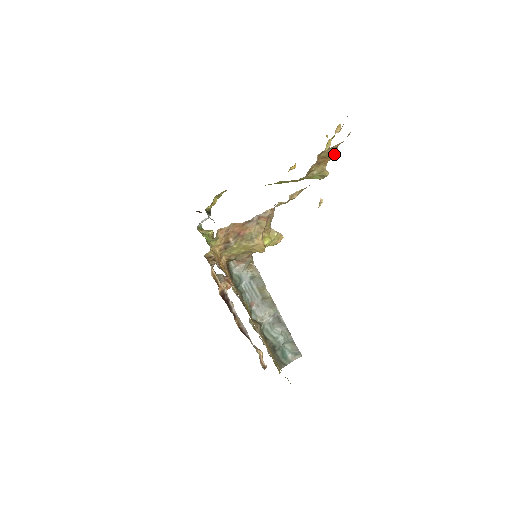
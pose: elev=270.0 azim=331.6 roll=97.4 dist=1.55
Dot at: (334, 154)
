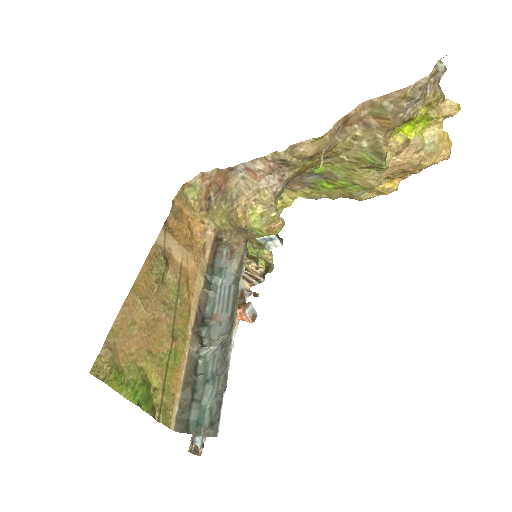
Dot at: (397, 114)
